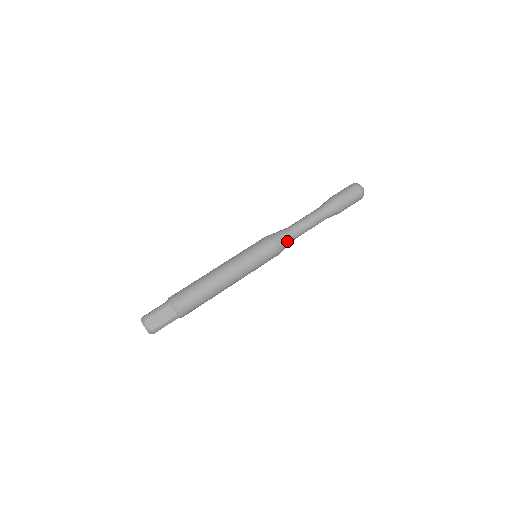
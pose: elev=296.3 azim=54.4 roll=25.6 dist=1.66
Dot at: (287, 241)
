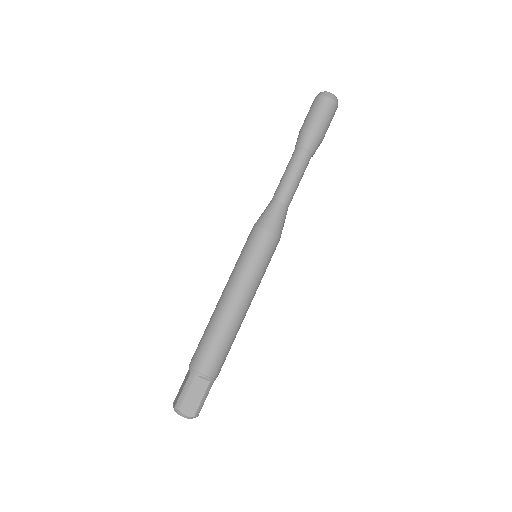
Dot at: (281, 217)
